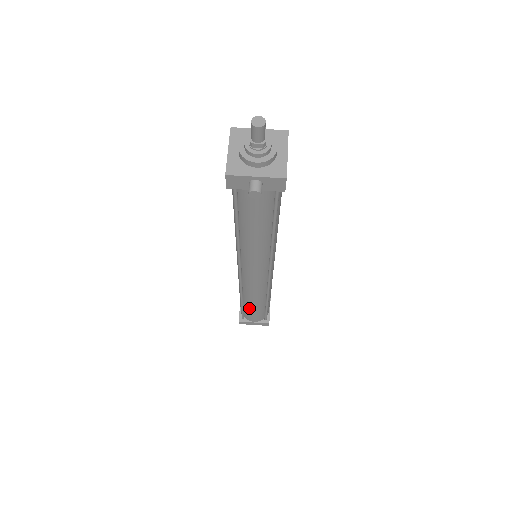
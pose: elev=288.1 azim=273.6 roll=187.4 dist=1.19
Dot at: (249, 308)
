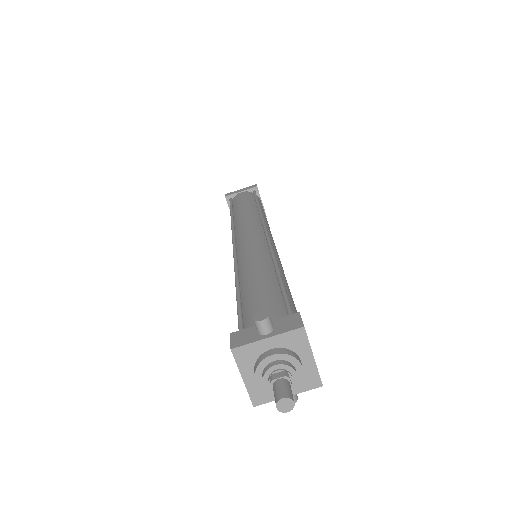
Dot at: occluded
